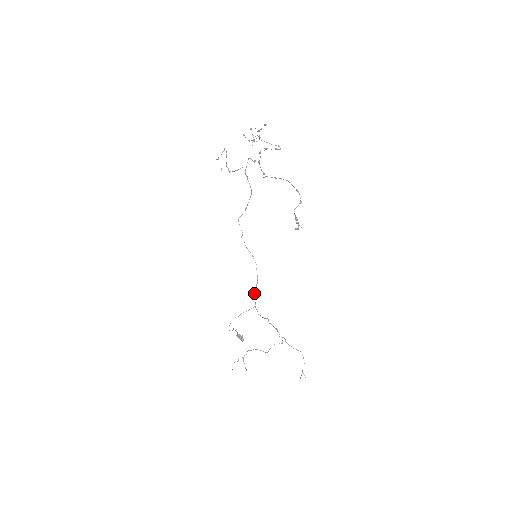
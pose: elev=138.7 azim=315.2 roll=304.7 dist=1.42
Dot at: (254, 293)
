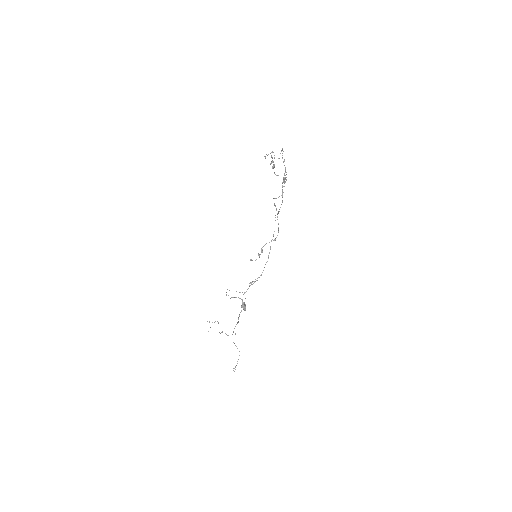
Dot at: (250, 283)
